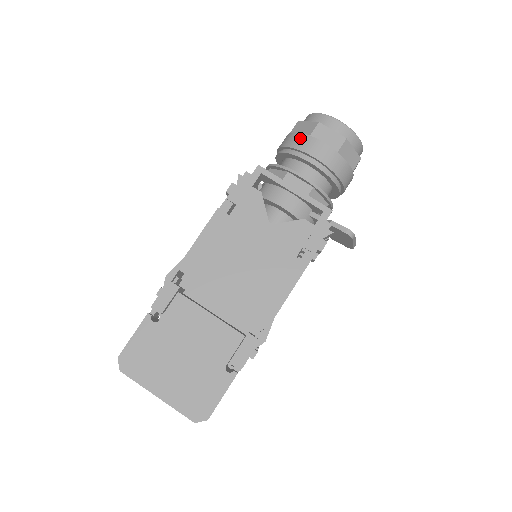
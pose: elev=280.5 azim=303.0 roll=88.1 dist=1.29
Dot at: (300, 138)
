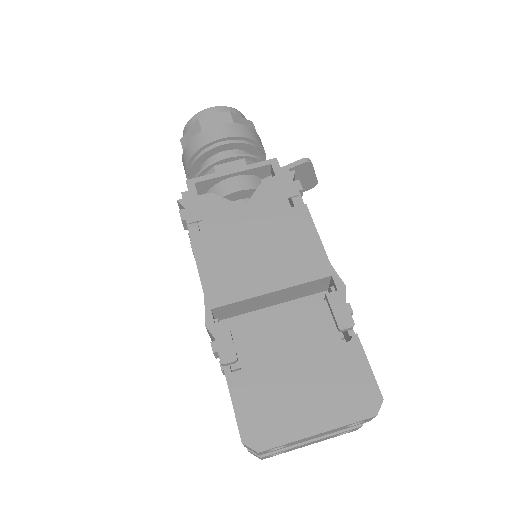
Dot at: (196, 140)
